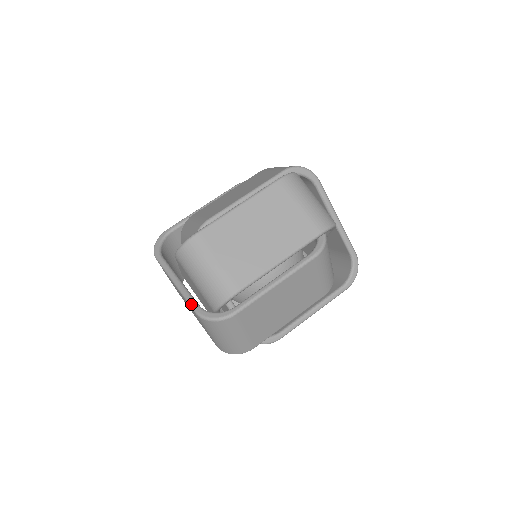
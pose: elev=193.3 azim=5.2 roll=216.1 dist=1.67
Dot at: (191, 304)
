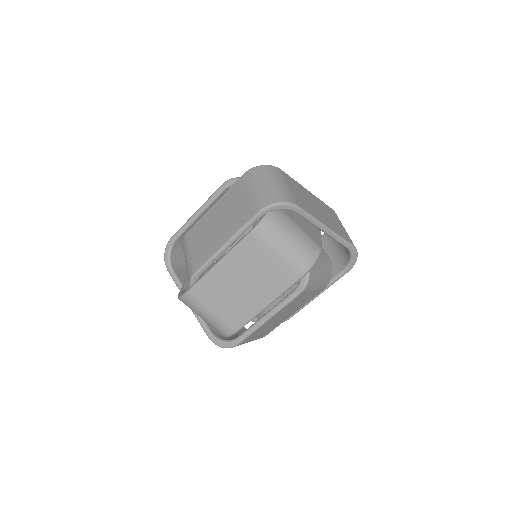
Dot at: (203, 329)
